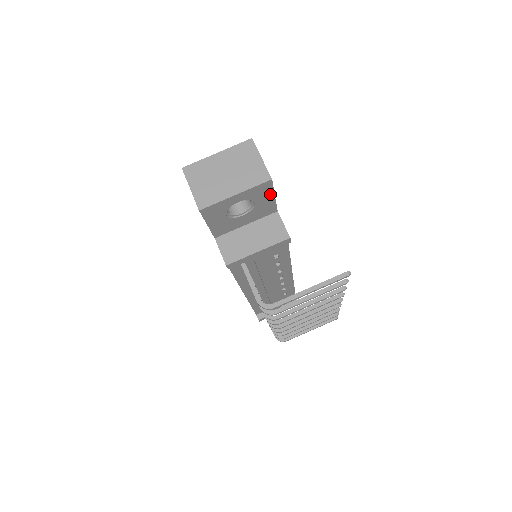
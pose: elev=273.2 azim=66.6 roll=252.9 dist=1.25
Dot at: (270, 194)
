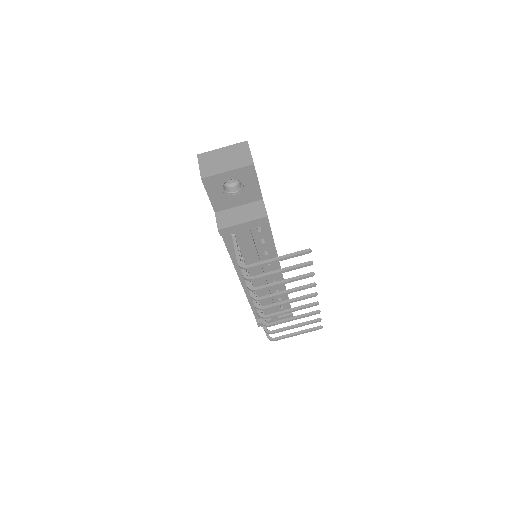
Dot at: (254, 179)
